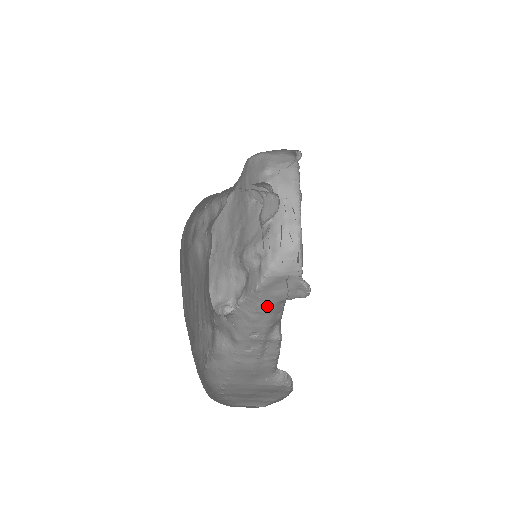
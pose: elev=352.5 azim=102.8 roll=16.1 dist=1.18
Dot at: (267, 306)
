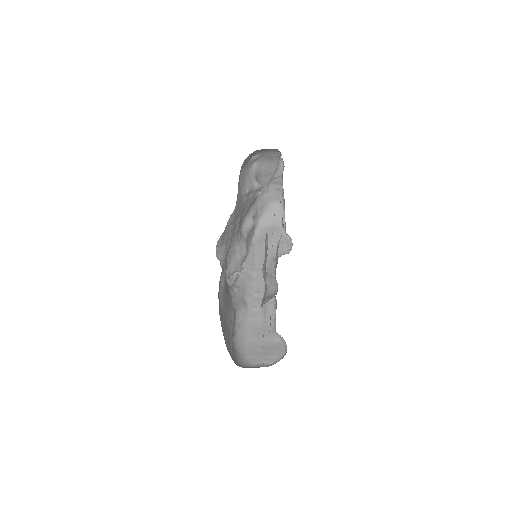
Dot at: (262, 262)
